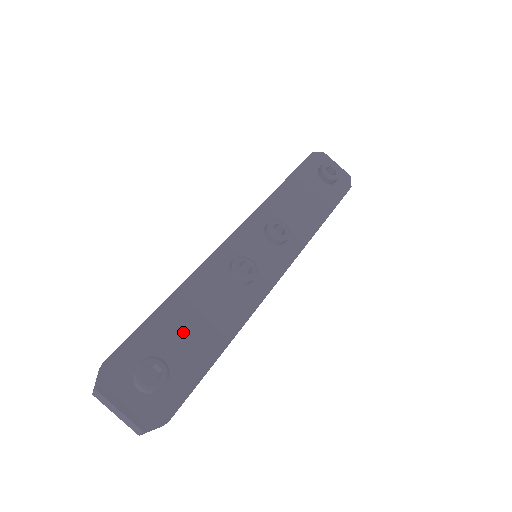
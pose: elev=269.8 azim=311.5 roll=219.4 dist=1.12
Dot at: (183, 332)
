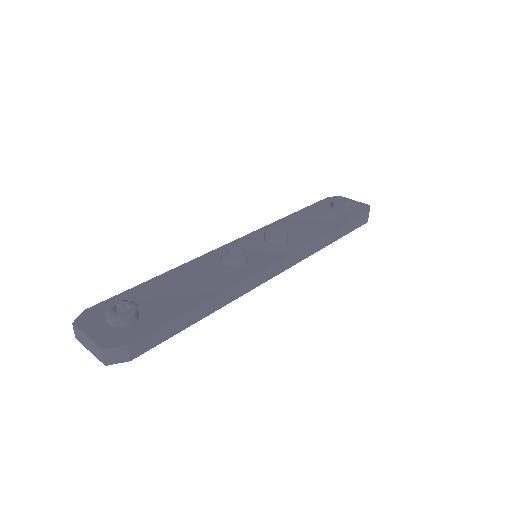
Dot at: (164, 294)
